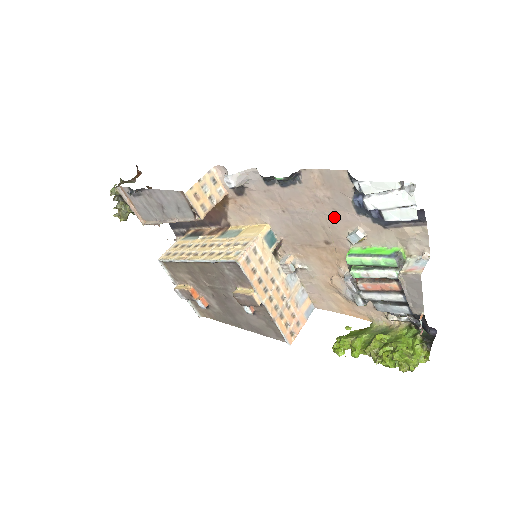
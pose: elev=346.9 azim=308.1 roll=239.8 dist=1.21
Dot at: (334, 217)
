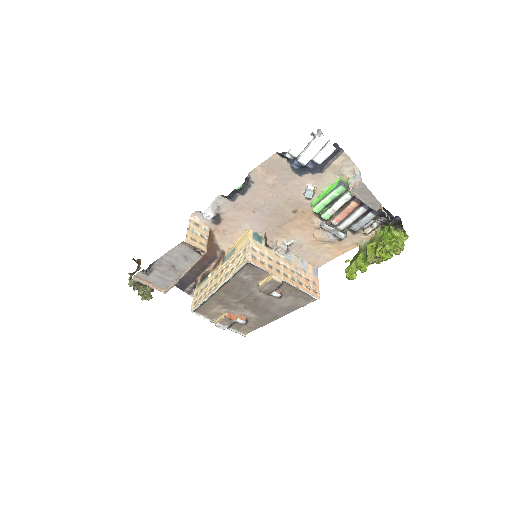
Dot at: (288, 190)
